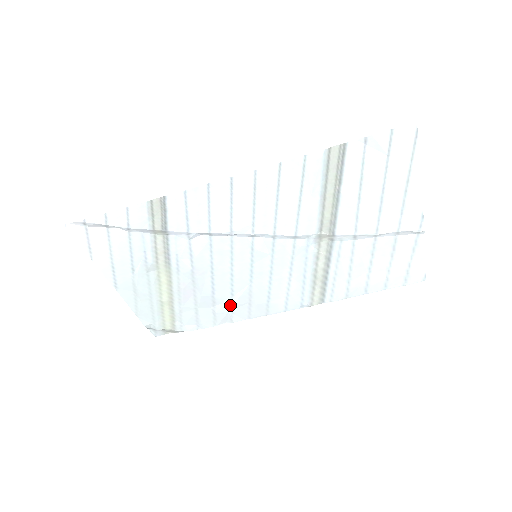
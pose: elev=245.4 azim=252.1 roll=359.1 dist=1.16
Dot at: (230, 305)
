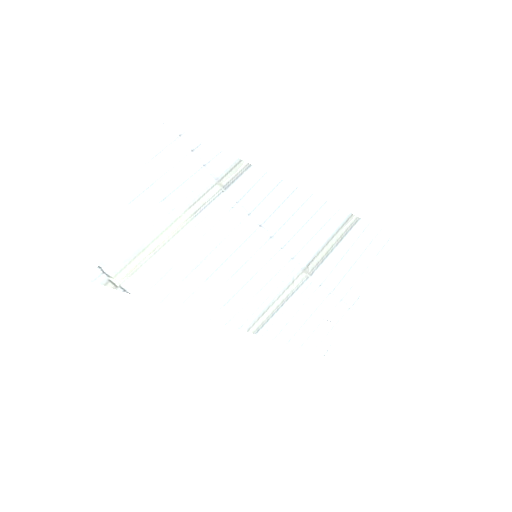
Dot at: (195, 289)
